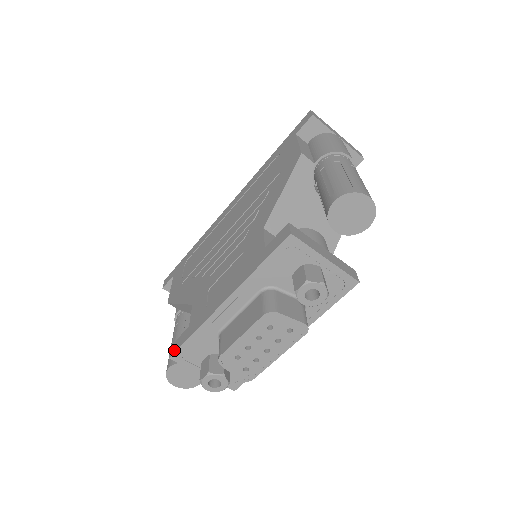
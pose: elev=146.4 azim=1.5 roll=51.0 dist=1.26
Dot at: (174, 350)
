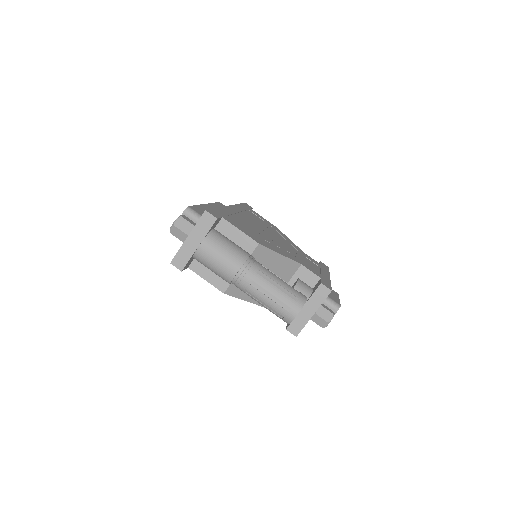
Dot at: occluded
